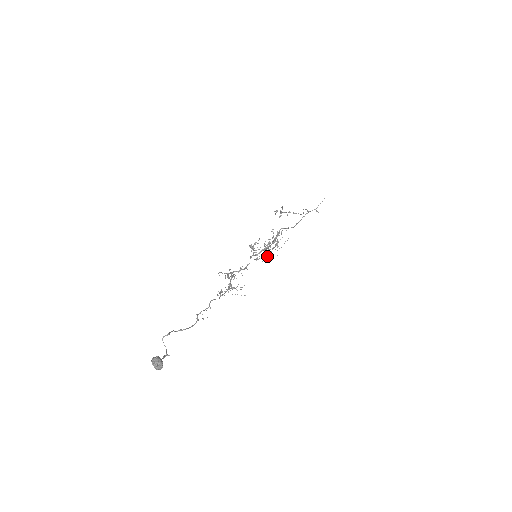
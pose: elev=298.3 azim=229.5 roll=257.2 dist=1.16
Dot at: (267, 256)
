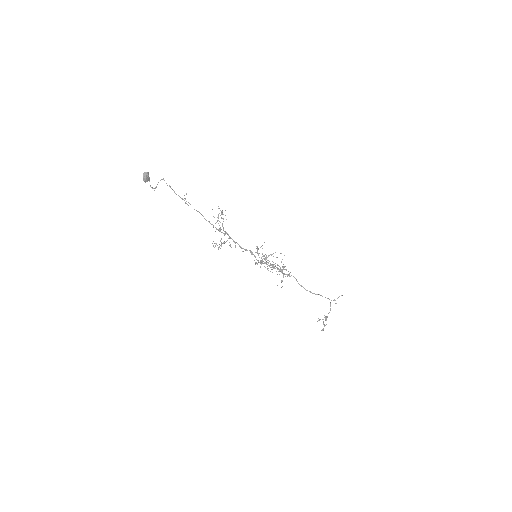
Dot at: occluded
